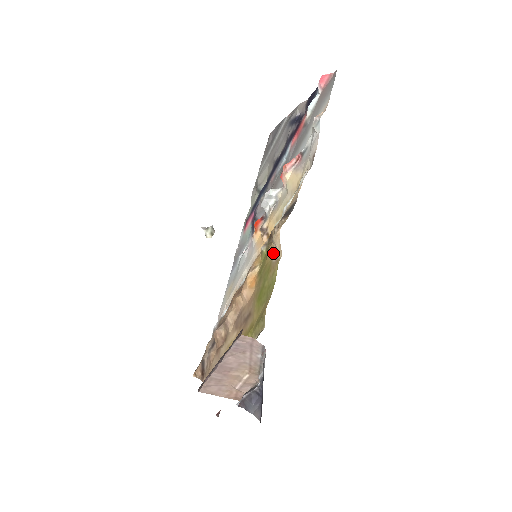
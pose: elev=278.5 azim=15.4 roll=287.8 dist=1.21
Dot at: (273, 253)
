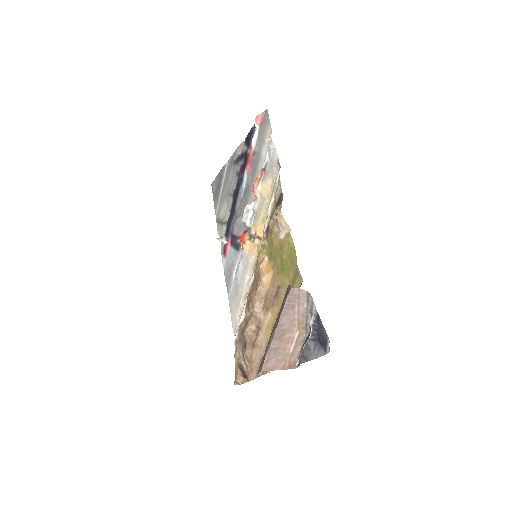
Dot at: (279, 235)
